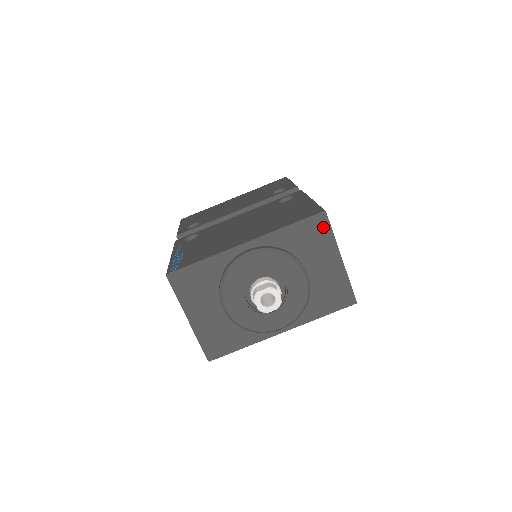
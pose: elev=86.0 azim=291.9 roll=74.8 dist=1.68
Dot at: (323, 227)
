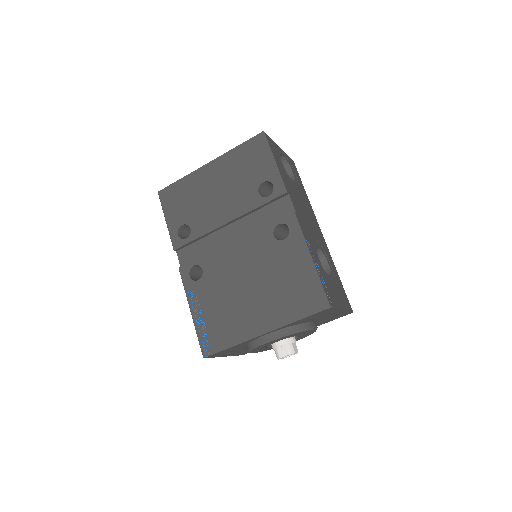
Dot at: (328, 311)
